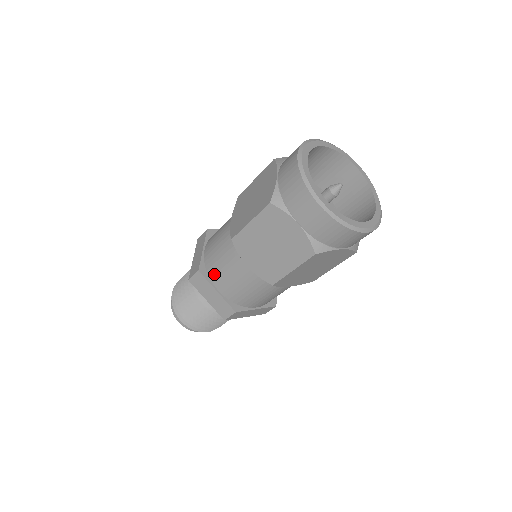
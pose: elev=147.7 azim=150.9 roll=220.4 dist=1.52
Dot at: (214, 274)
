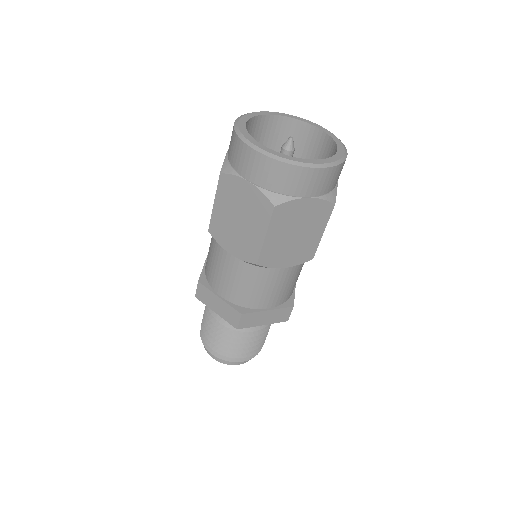
Dot at: (212, 280)
